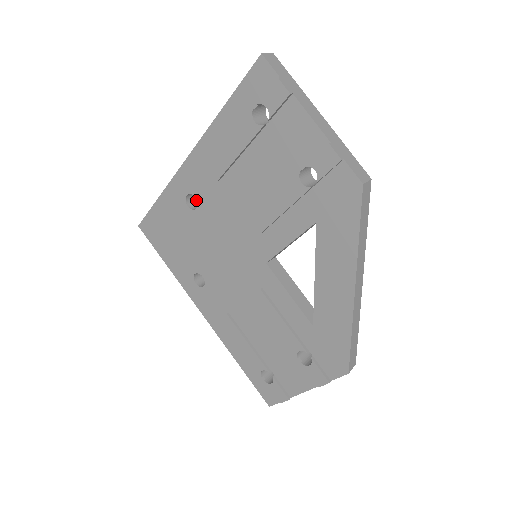
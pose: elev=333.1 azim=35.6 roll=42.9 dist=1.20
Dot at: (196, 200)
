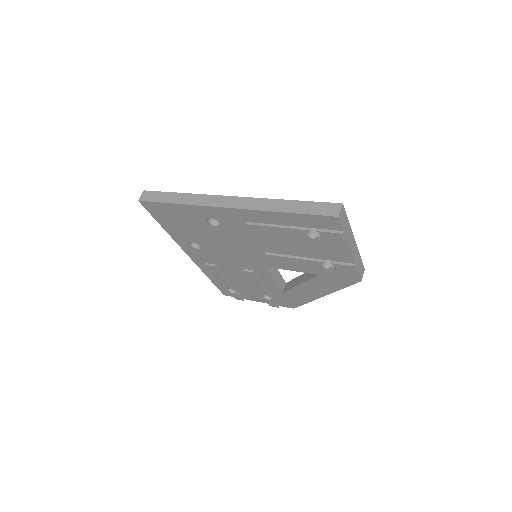
Dot at: occluded
